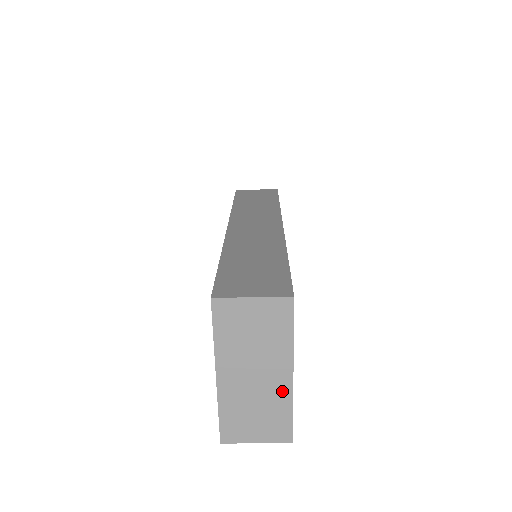
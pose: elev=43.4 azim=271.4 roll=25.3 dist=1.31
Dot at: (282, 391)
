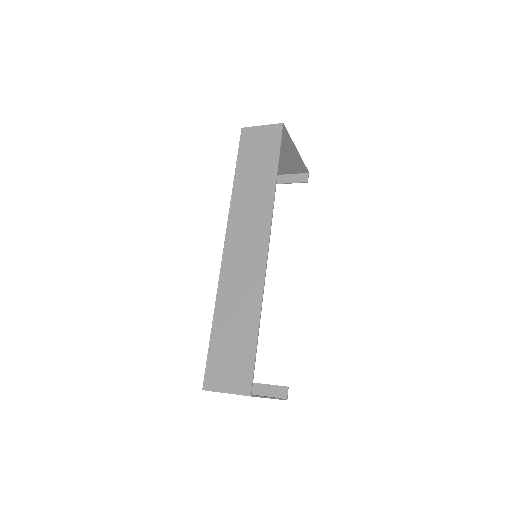
Dot at: occluded
